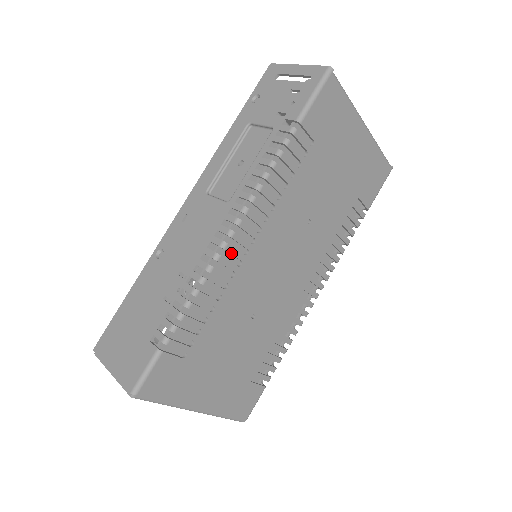
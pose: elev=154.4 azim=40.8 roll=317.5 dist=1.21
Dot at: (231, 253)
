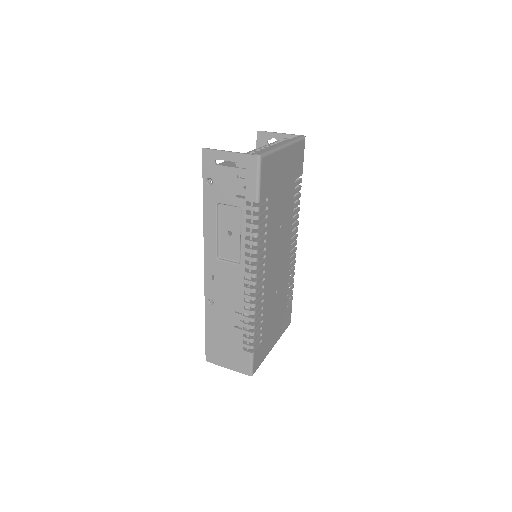
Dot at: occluded
